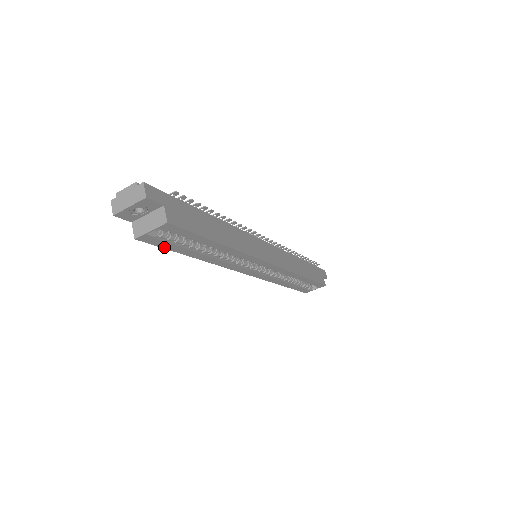
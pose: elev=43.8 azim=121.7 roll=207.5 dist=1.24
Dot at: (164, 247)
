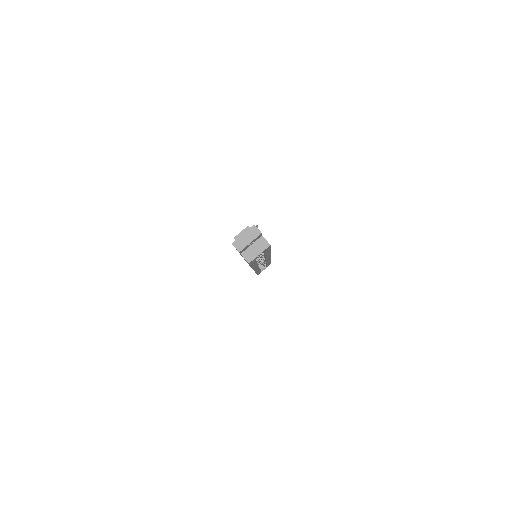
Dot at: (251, 264)
